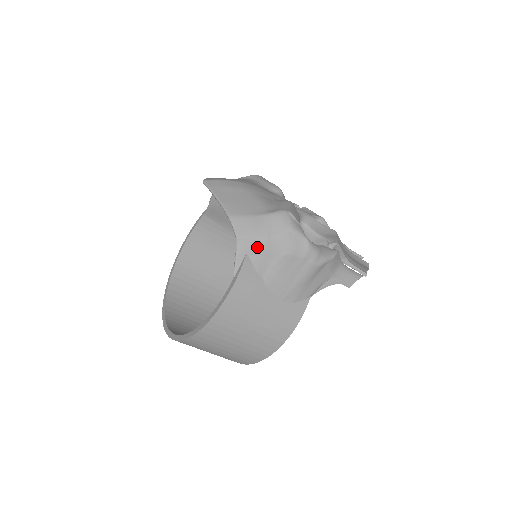
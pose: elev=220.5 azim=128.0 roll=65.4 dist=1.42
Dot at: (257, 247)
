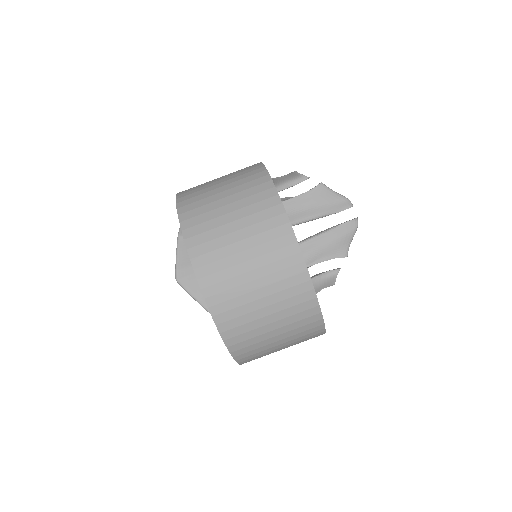
Dot at: occluded
